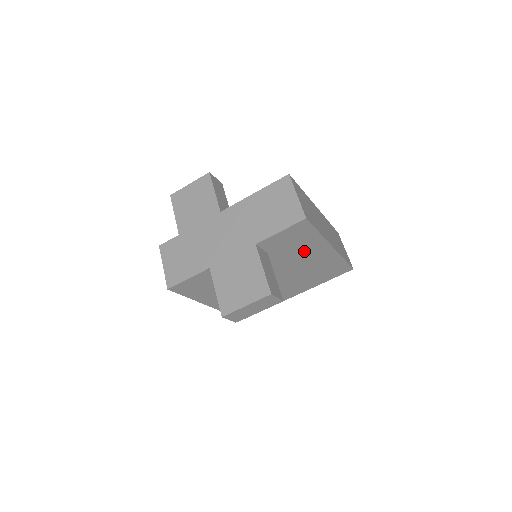
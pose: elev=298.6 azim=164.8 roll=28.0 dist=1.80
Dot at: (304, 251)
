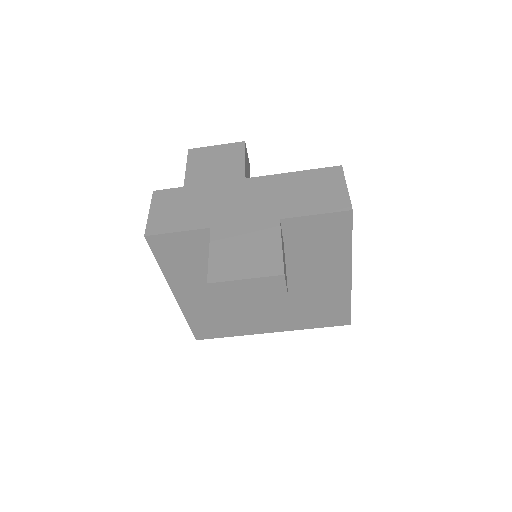
Dot at: (321, 264)
